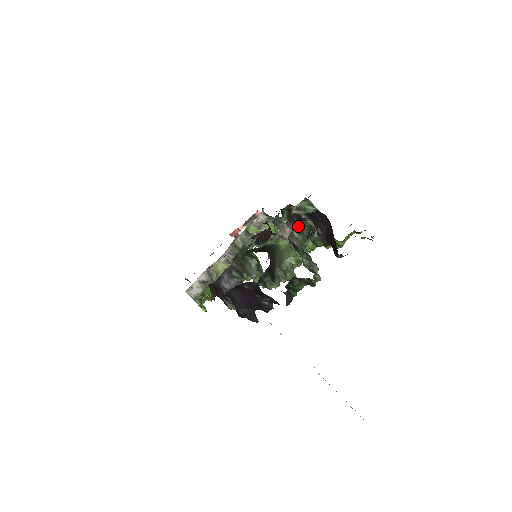
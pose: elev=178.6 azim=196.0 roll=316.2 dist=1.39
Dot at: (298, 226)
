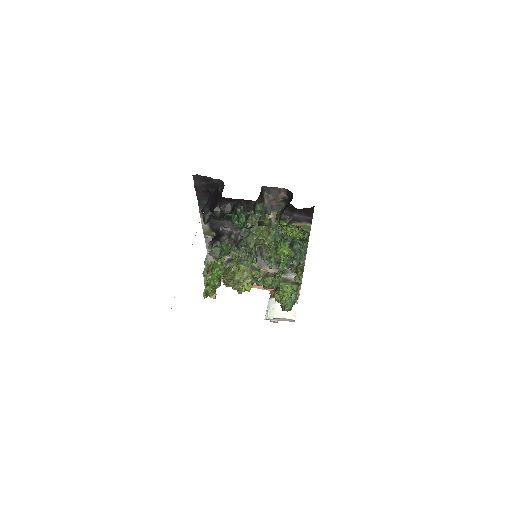
Dot at: occluded
